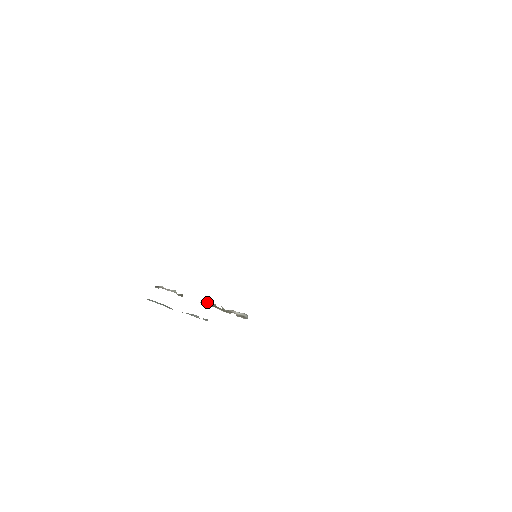
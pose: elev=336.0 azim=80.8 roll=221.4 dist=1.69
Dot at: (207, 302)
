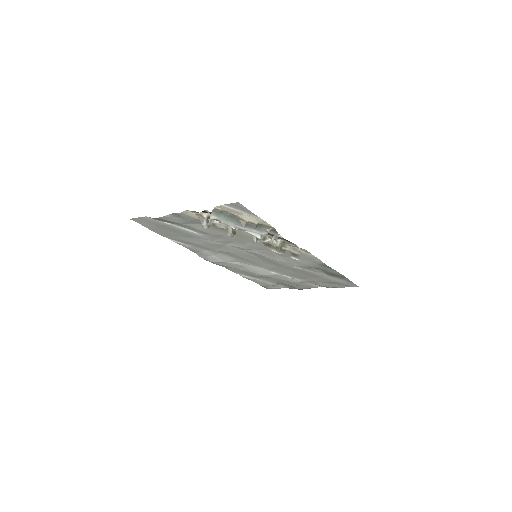
Dot at: occluded
